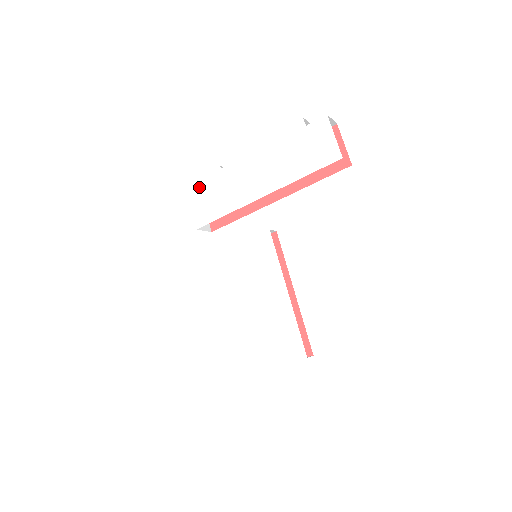
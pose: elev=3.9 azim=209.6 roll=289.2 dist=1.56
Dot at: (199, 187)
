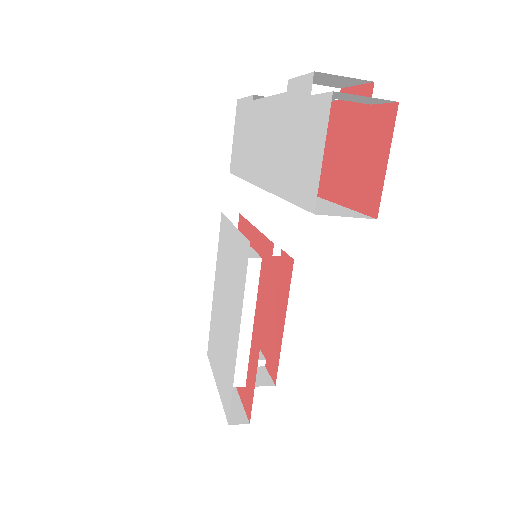
Dot at: (240, 113)
